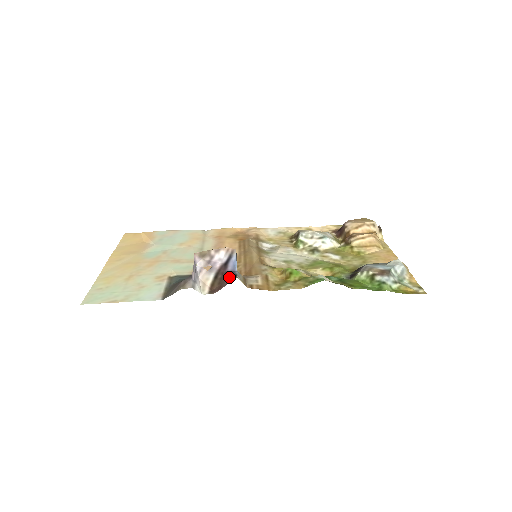
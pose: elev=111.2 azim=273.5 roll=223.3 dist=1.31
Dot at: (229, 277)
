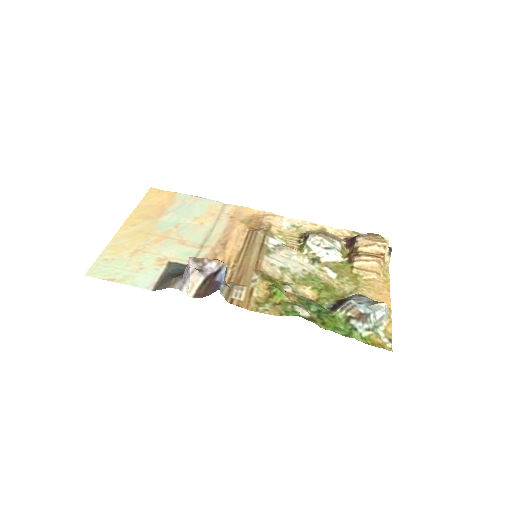
Dot at: (213, 289)
